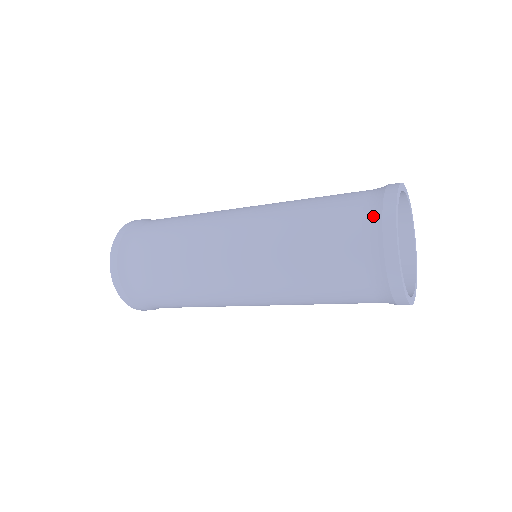
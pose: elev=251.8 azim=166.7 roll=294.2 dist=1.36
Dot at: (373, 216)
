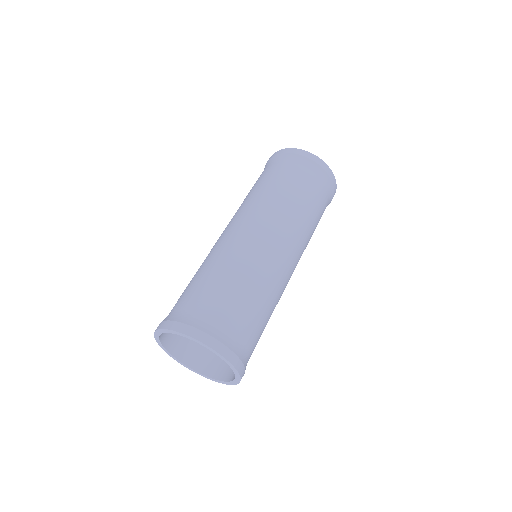
Dot at: (272, 161)
